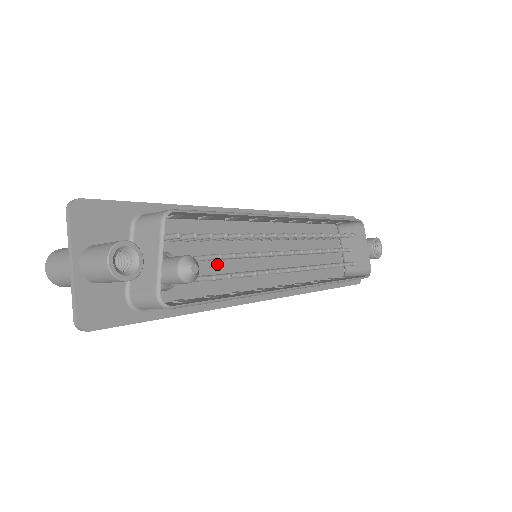
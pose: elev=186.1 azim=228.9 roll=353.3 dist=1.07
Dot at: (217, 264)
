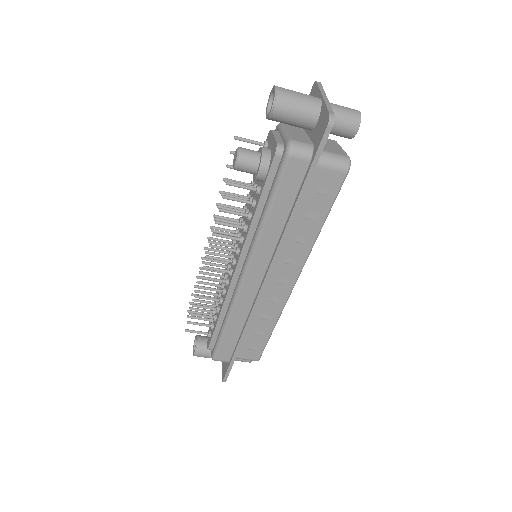
Dot at: occluded
